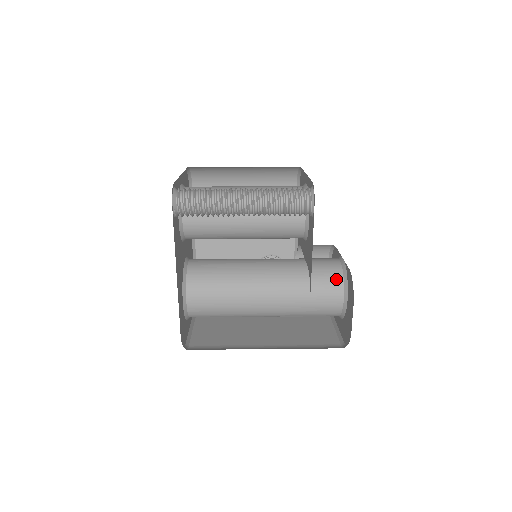
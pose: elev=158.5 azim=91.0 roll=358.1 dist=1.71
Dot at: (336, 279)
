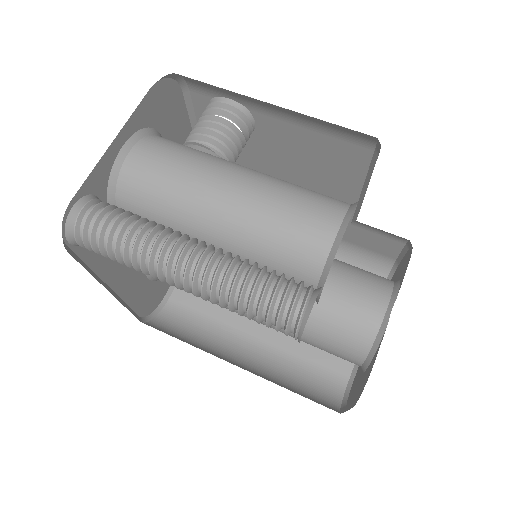
Dot at: (358, 345)
